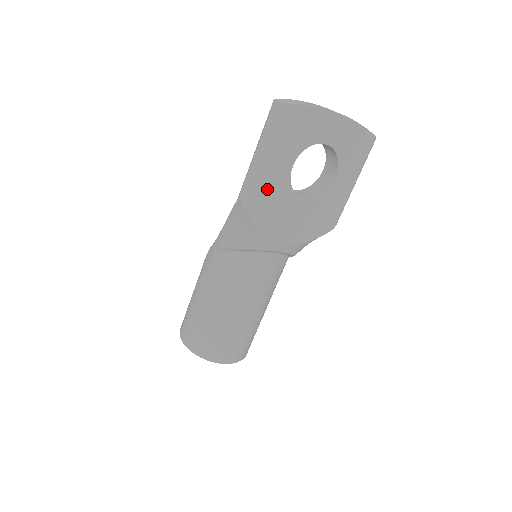
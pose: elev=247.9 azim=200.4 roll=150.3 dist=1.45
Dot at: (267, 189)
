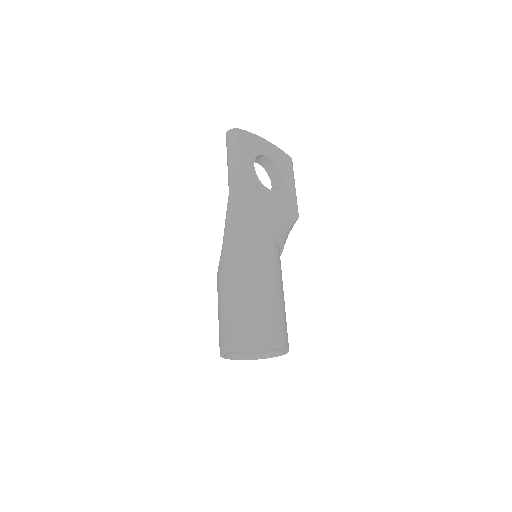
Dot at: (246, 179)
